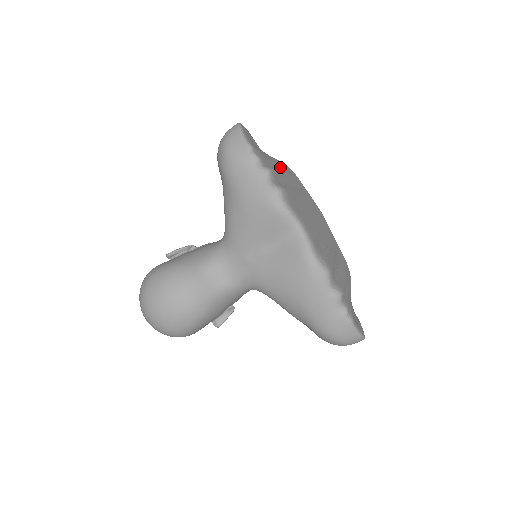
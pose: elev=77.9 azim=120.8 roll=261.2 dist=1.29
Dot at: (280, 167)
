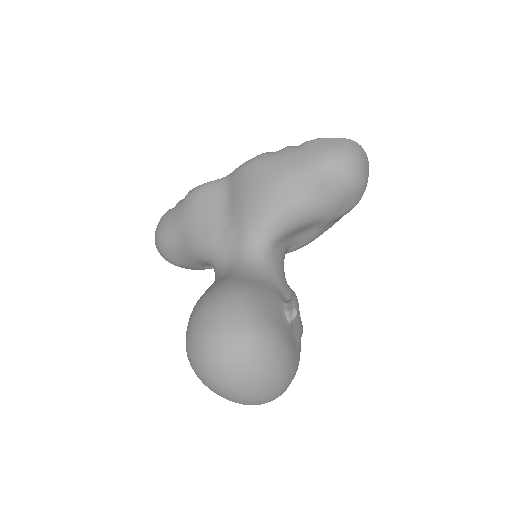
Dot at: occluded
